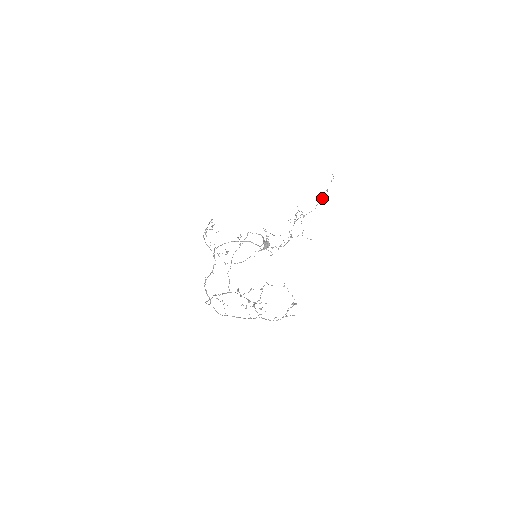
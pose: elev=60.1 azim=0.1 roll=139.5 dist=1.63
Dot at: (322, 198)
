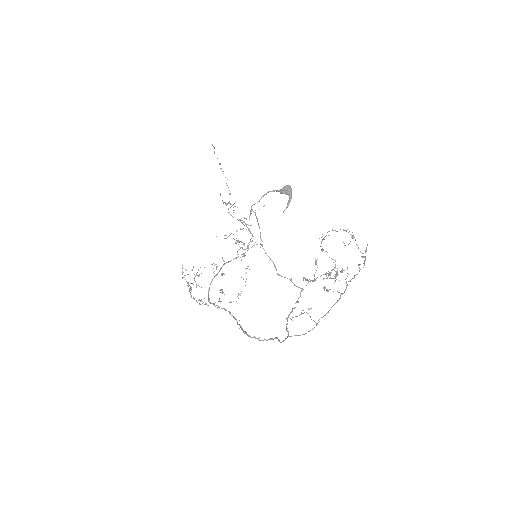
Dot at: occluded
